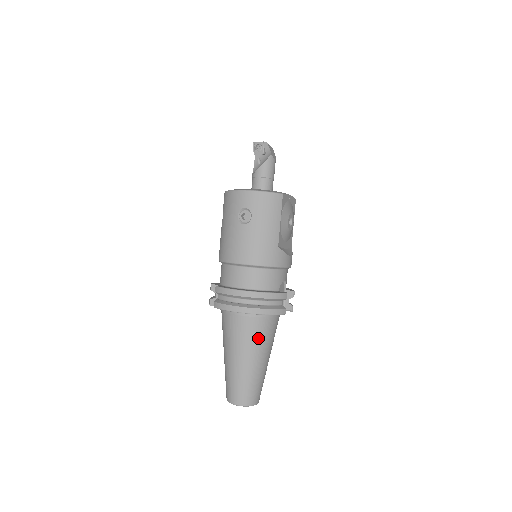
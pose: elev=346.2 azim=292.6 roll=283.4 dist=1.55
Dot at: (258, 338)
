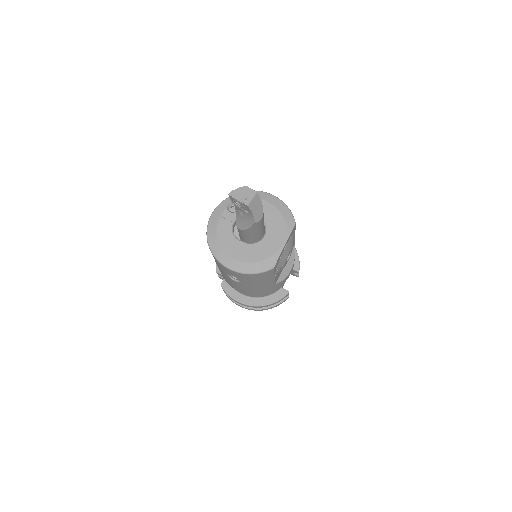
Dot at: occluded
